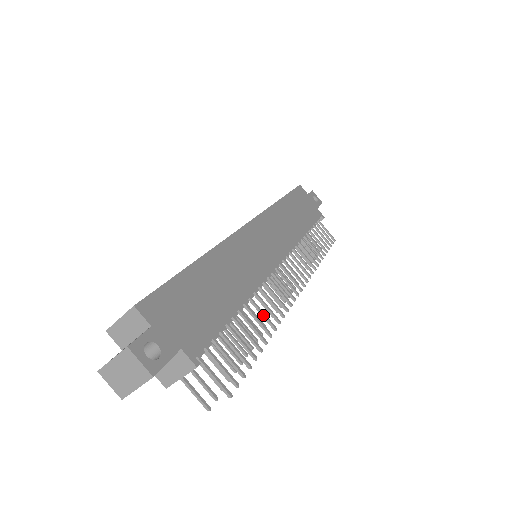
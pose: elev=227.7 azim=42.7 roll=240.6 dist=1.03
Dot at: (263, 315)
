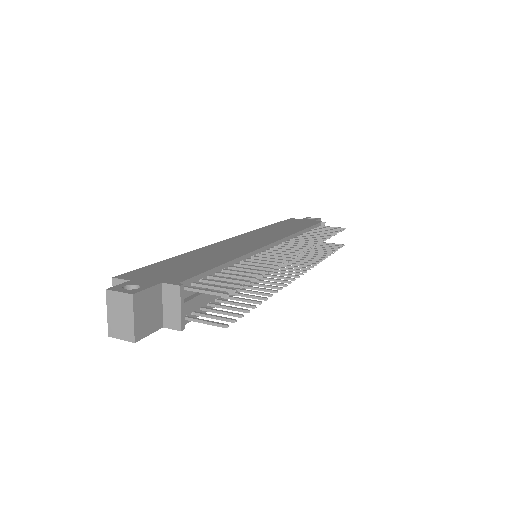
Dot at: (260, 264)
